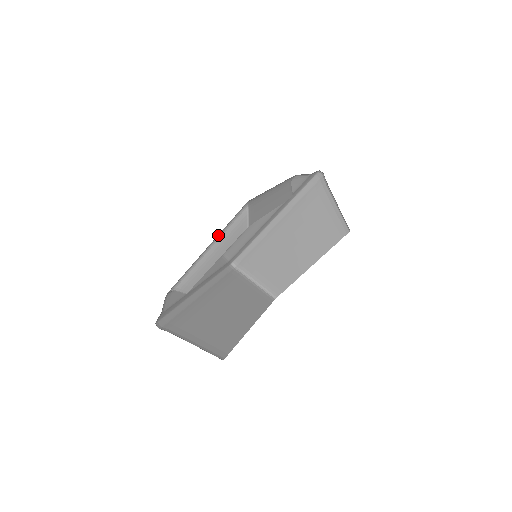
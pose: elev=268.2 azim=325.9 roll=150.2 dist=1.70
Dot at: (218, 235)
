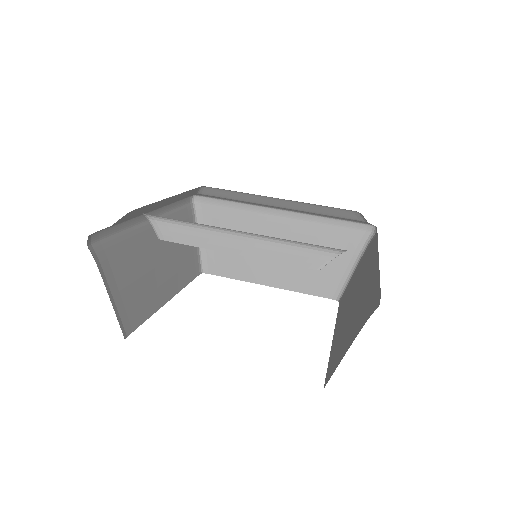
Dot at: occluded
